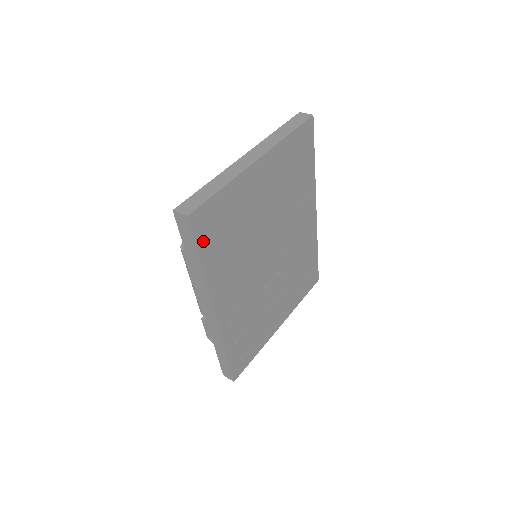
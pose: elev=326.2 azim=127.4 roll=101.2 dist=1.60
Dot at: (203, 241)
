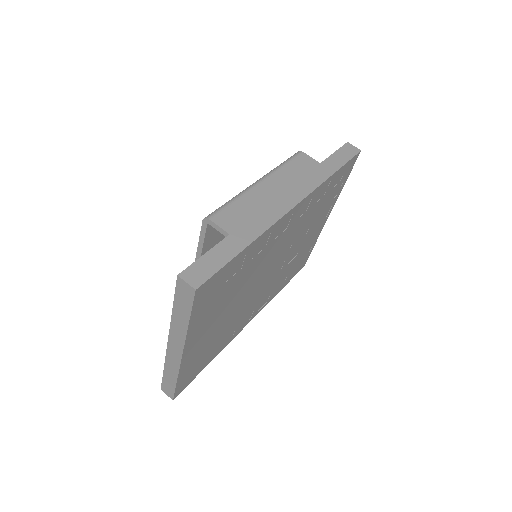
Dot at: (197, 373)
